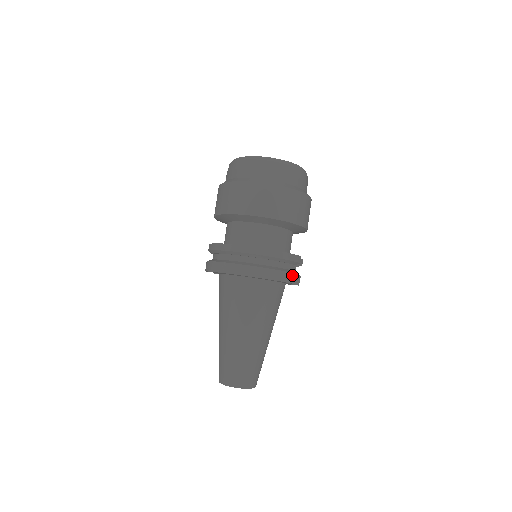
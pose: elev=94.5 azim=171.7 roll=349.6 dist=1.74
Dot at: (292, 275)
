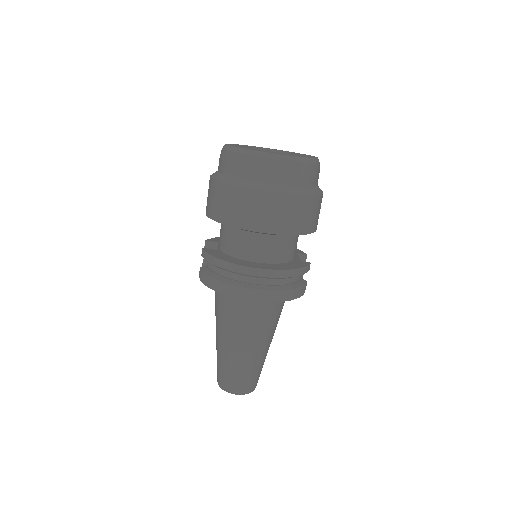
Dot at: (302, 288)
